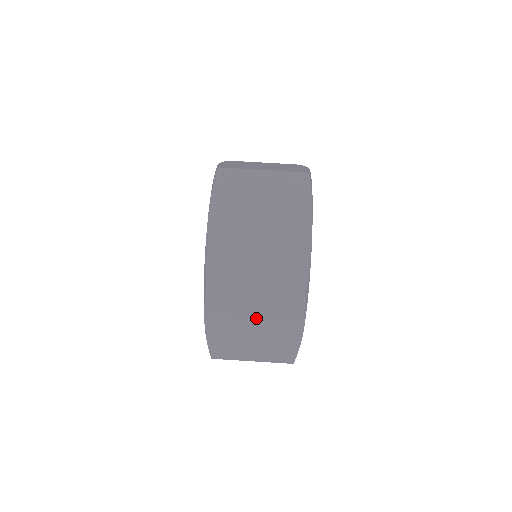
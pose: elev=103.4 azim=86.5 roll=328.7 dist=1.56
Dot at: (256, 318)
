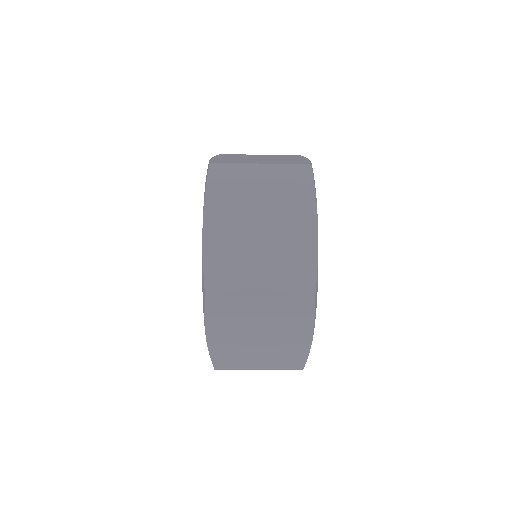
Dot at: (261, 326)
